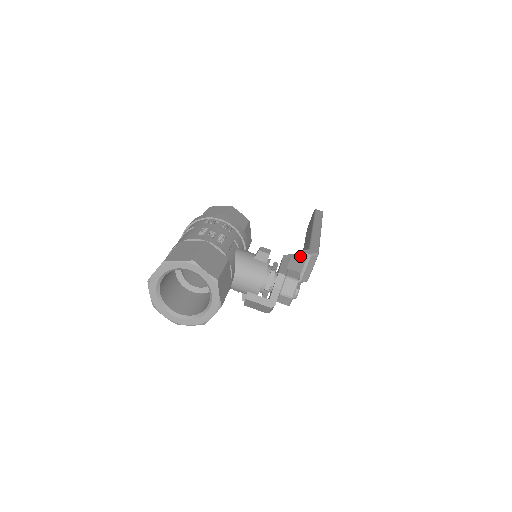
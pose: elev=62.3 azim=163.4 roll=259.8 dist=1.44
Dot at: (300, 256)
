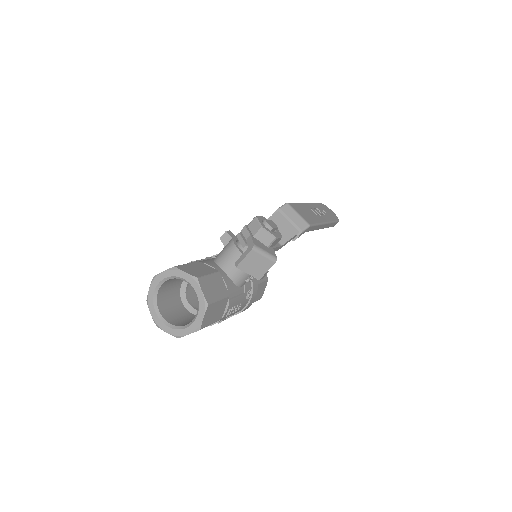
Dot at: (271, 216)
